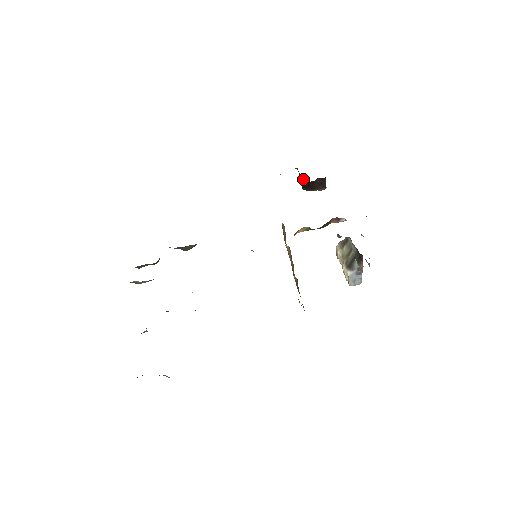
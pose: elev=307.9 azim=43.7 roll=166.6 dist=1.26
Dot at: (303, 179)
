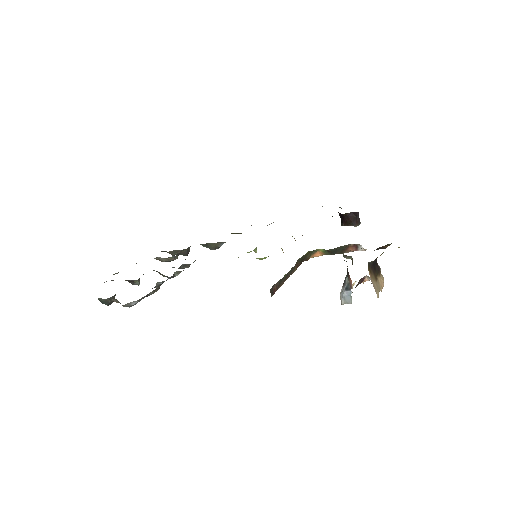
Dot at: (339, 214)
